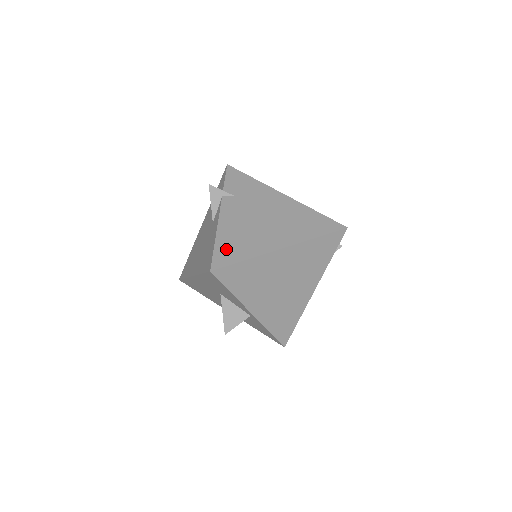
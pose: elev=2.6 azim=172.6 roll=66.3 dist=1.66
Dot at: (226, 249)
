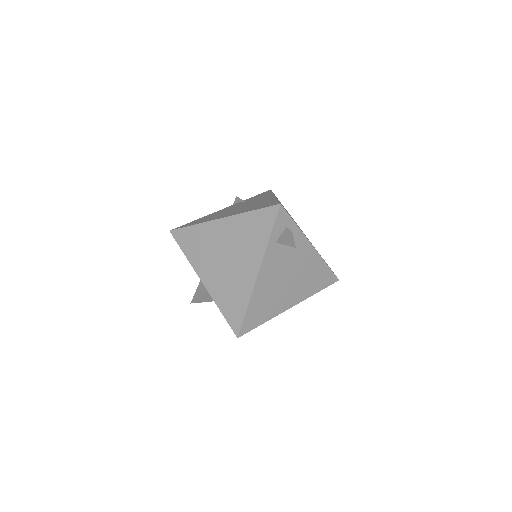
Dot at: (193, 222)
